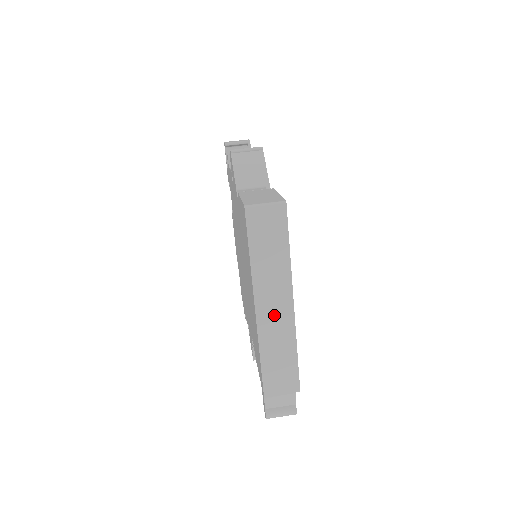
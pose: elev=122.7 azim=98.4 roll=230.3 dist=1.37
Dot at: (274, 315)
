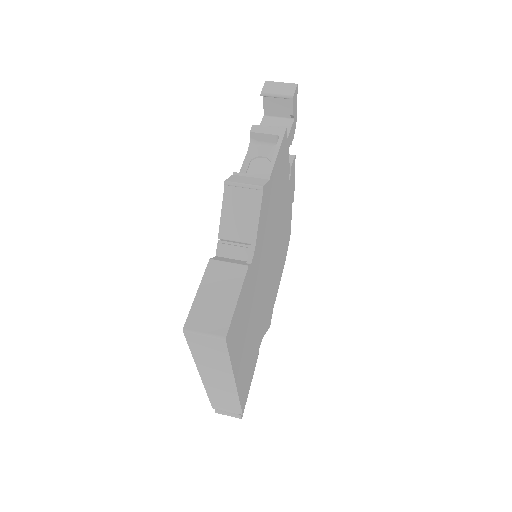
Dot at: (218, 383)
